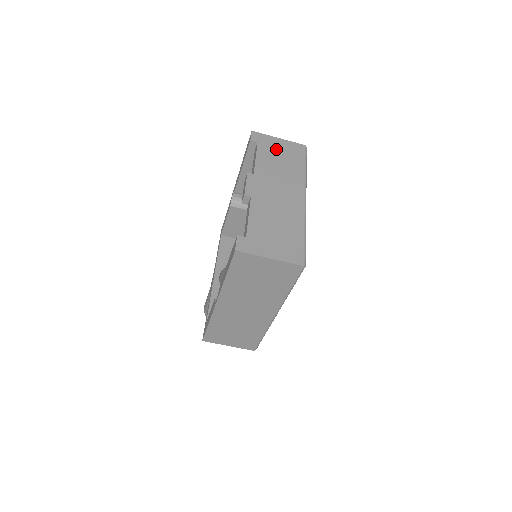
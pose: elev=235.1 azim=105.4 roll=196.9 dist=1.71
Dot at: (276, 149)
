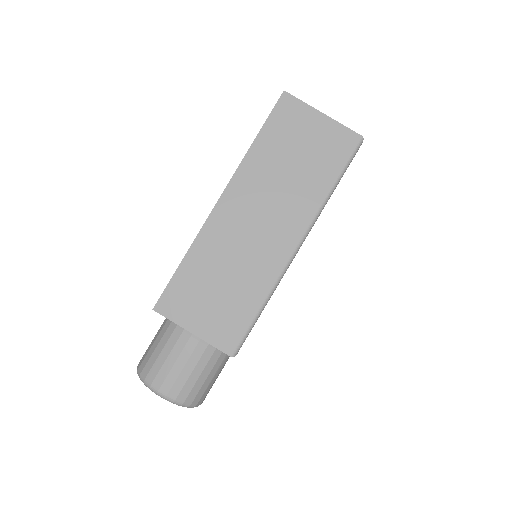
Dot at: occluded
